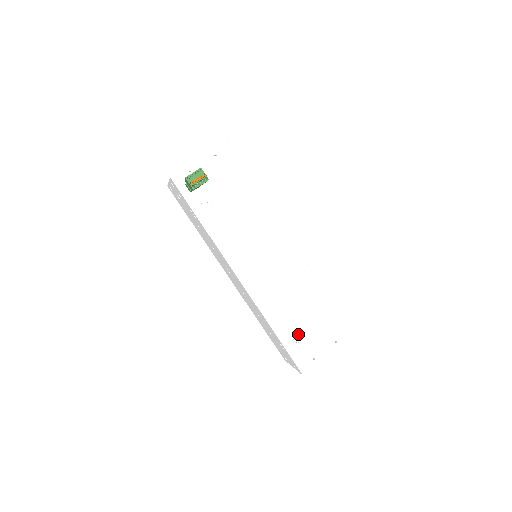
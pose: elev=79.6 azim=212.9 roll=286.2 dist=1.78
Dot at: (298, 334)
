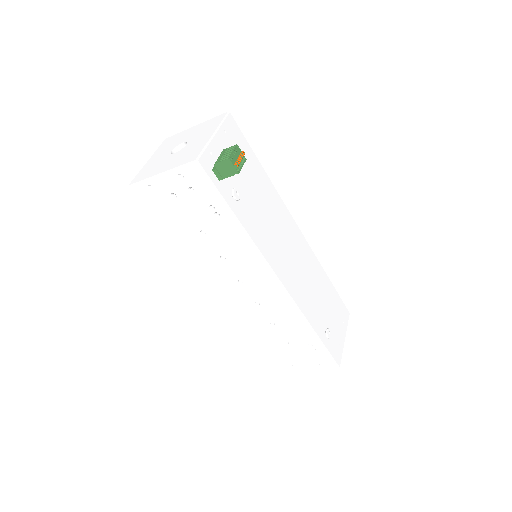
Dot at: (326, 326)
